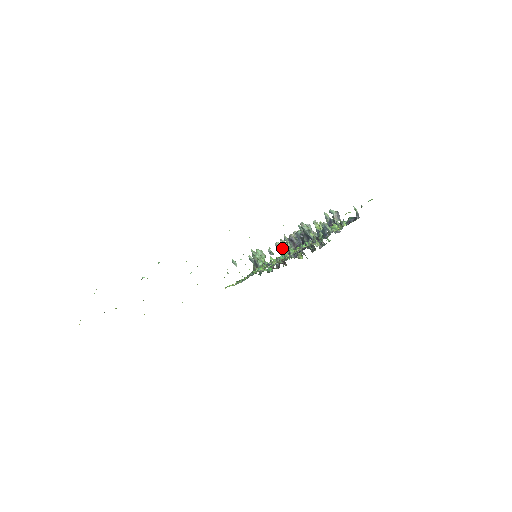
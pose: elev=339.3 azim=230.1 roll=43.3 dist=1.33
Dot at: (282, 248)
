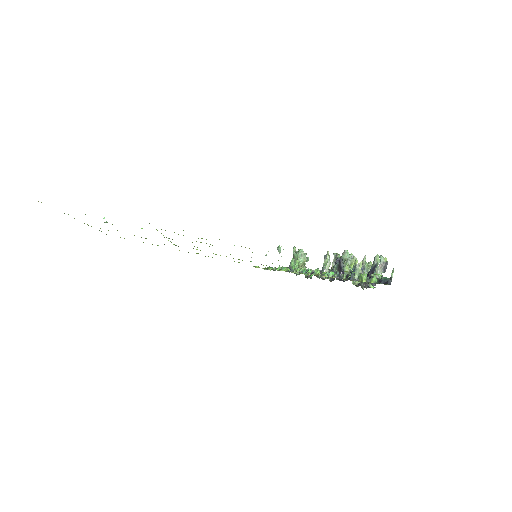
Dot at: occluded
